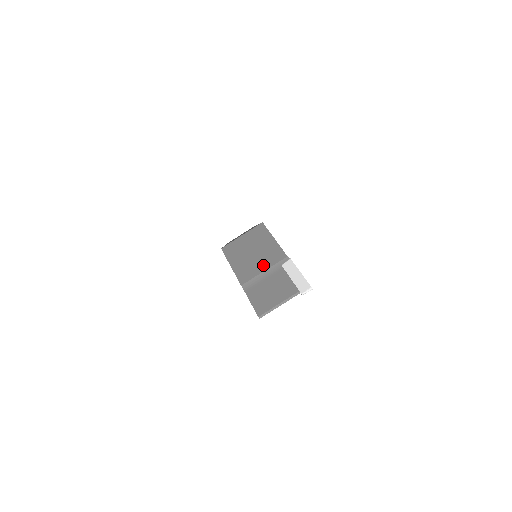
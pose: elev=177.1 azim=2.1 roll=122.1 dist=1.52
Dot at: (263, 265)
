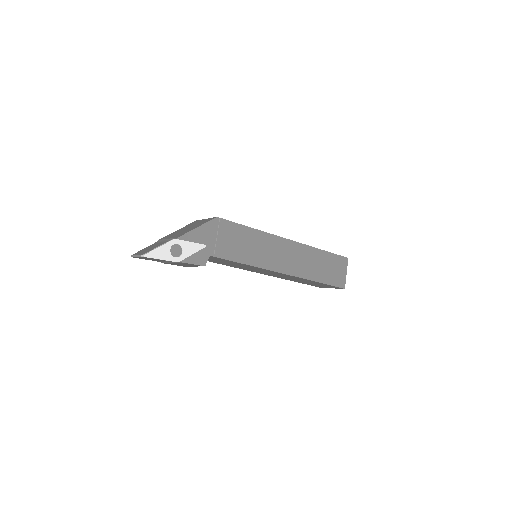
Dot at: (173, 236)
